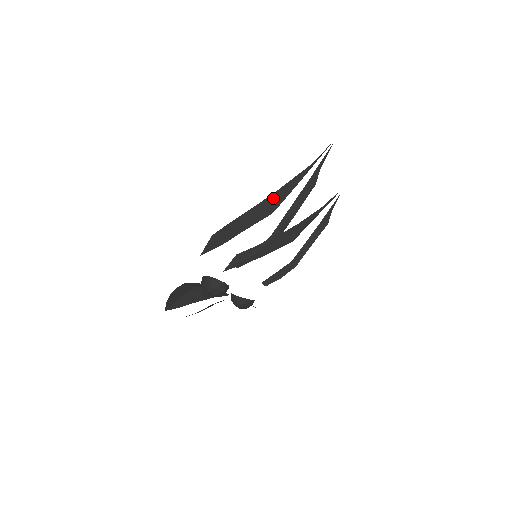
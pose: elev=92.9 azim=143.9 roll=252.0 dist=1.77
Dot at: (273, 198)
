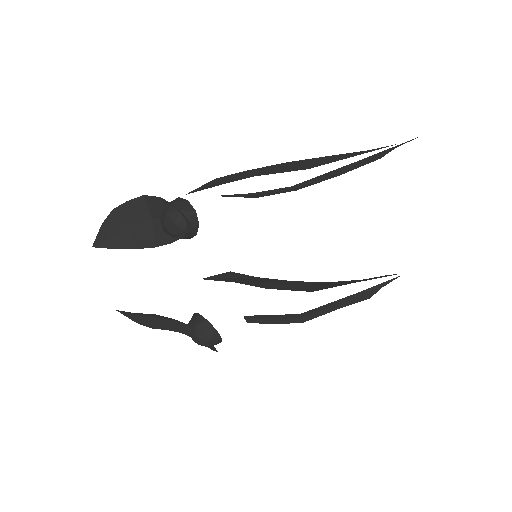
Dot at: (316, 160)
